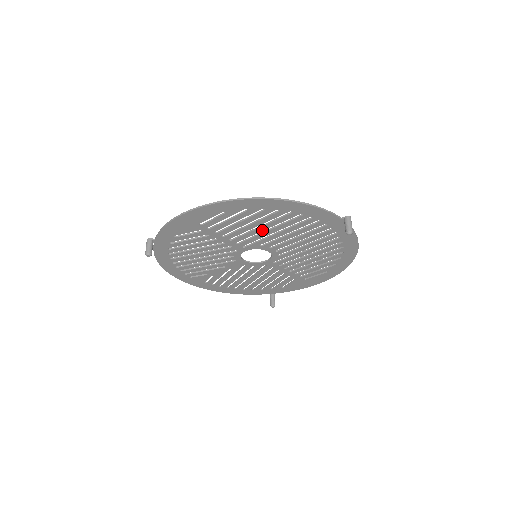
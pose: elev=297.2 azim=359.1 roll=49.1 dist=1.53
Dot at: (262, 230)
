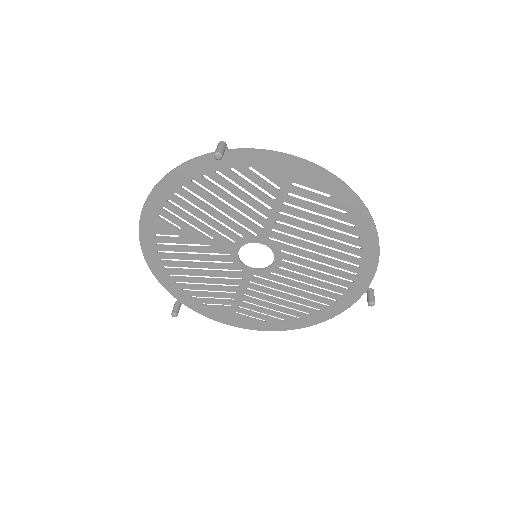
Dot at: (313, 240)
